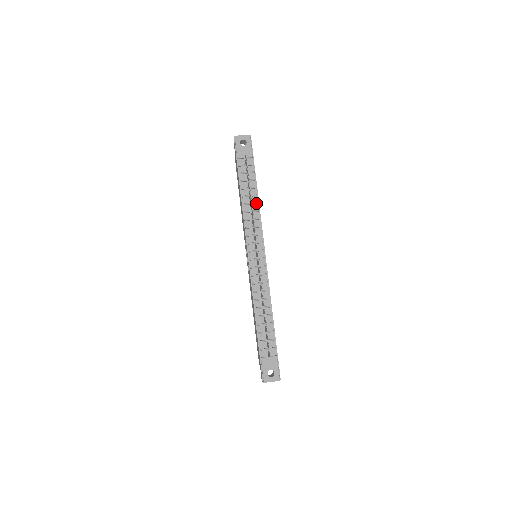
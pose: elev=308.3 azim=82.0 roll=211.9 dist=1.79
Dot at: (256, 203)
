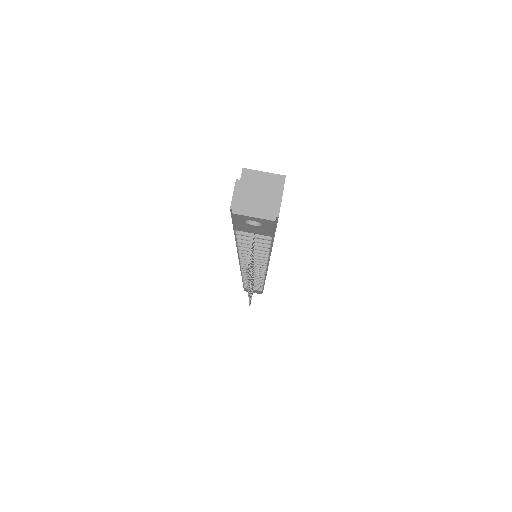
Dot at: (264, 257)
